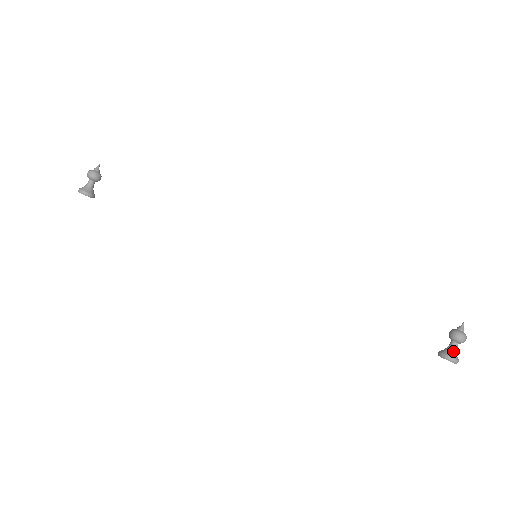
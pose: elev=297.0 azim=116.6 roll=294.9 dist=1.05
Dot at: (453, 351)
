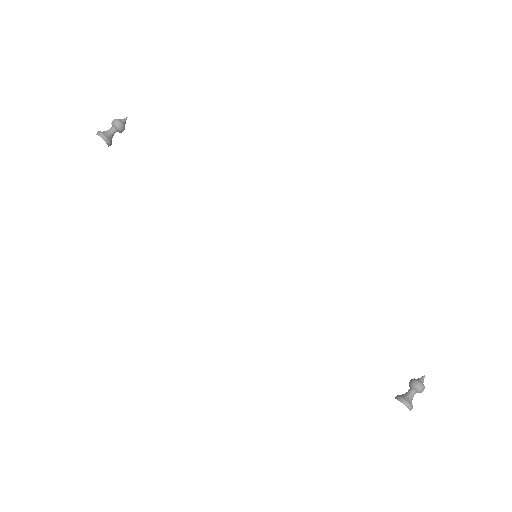
Dot at: (410, 398)
